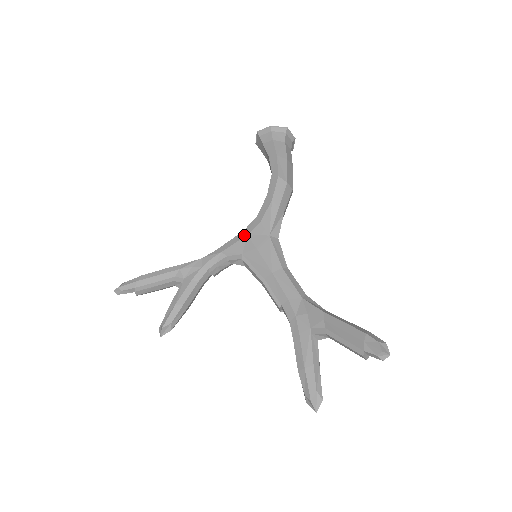
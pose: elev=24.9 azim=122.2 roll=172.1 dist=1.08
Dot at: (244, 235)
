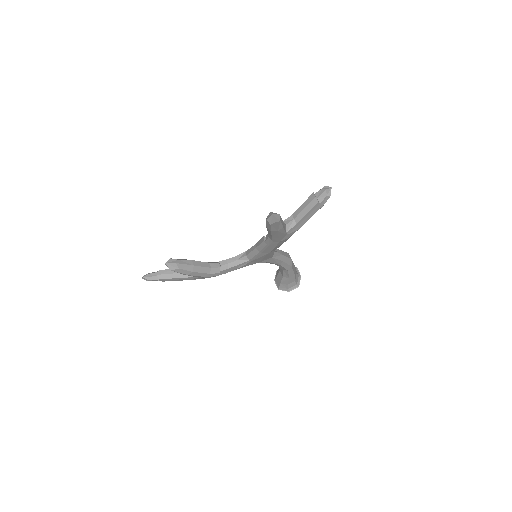
Dot at: occluded
